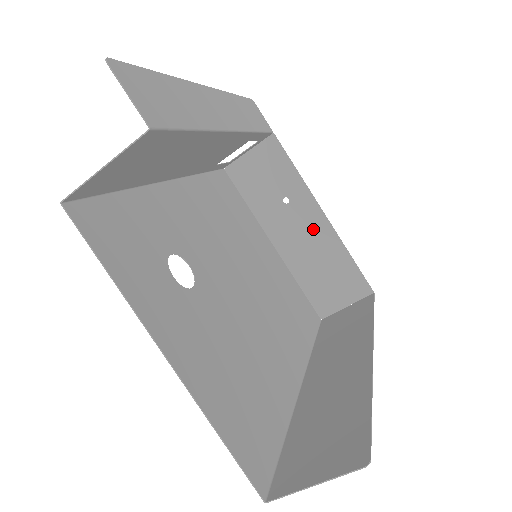
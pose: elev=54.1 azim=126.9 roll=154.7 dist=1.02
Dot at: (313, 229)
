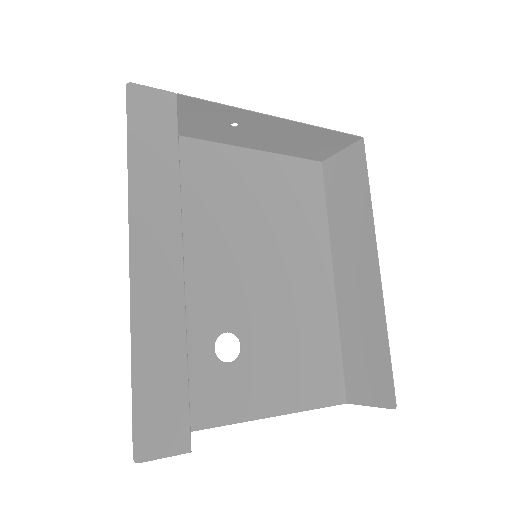
Dot at: (277, 129)
